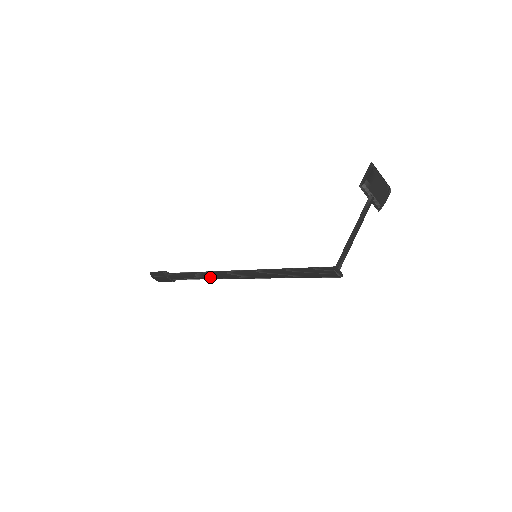
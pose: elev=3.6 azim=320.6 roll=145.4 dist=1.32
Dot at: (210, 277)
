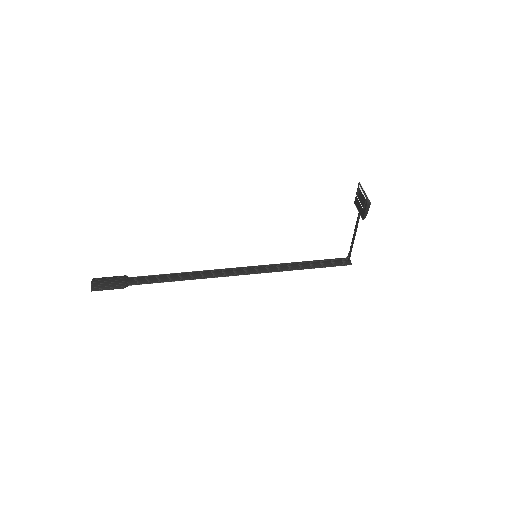
Dot at: (205, 276)
